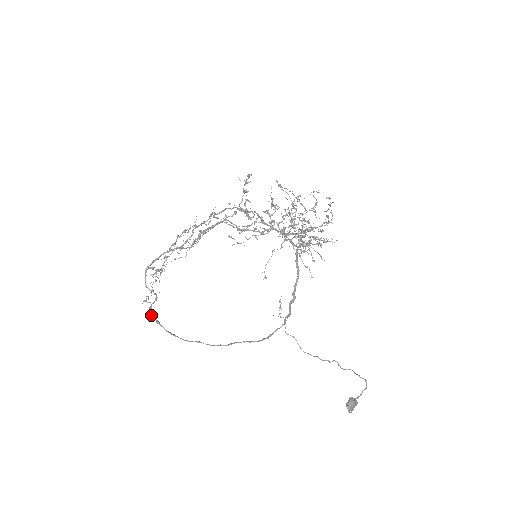
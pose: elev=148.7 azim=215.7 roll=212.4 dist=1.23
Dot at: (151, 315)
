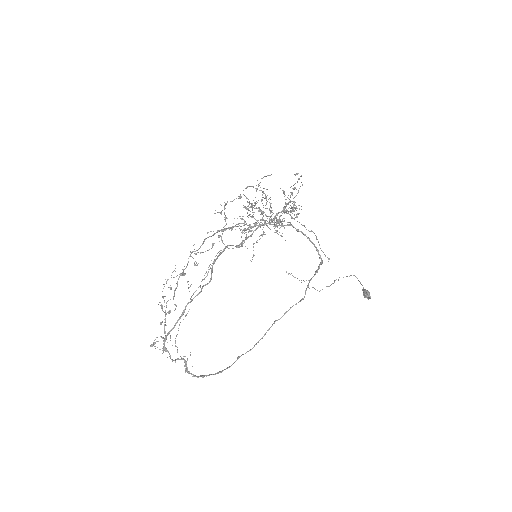
Dot at: occluded
